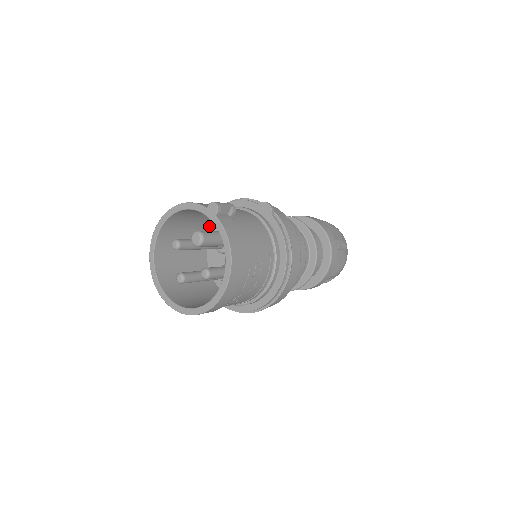
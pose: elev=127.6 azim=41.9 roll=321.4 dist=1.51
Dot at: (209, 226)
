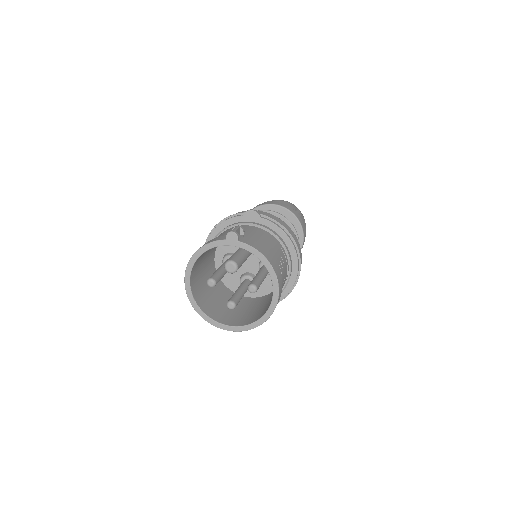
Dot at: (212, 255)
